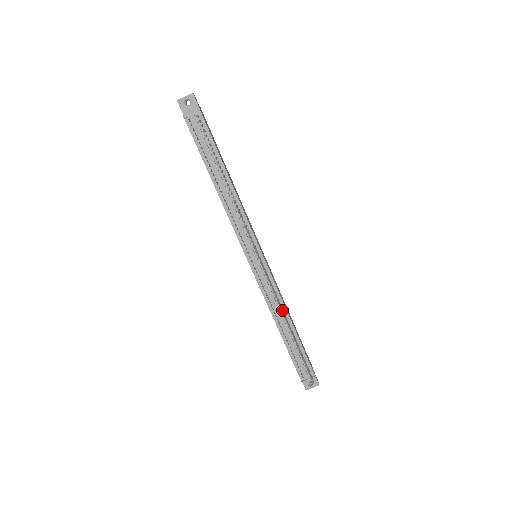
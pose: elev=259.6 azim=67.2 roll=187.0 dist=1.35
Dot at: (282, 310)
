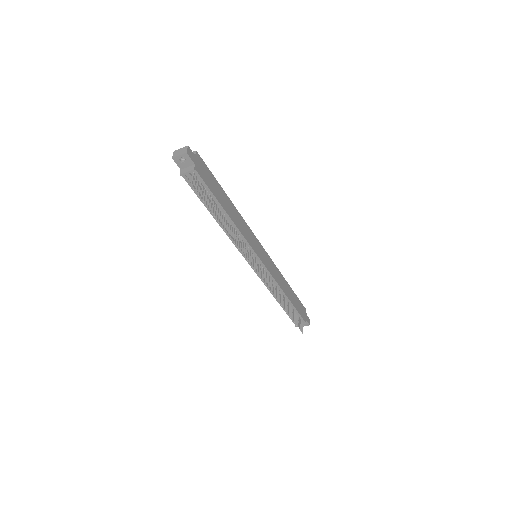
Dot at: (277, 296)
